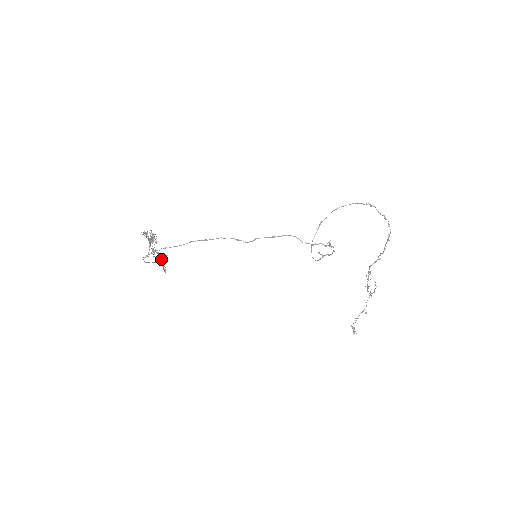
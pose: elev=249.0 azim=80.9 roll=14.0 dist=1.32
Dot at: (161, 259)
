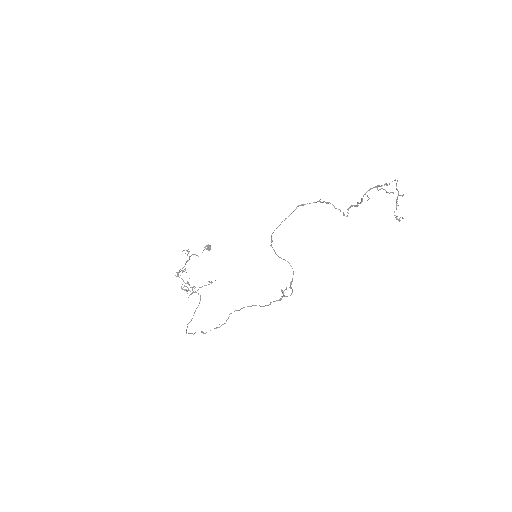
Dot at: (208, 250)
